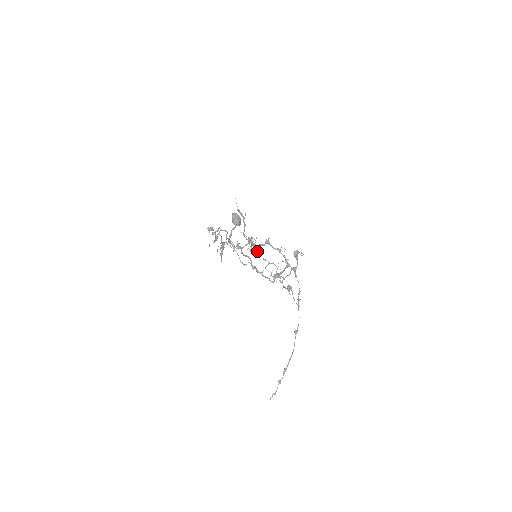
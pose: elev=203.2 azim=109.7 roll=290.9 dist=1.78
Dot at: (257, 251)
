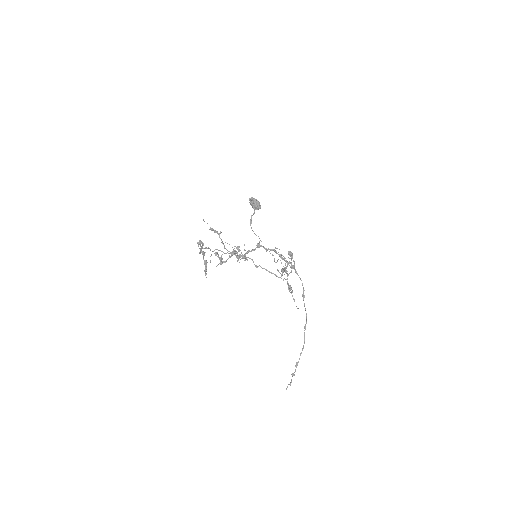
Dot at: (245, 259)
